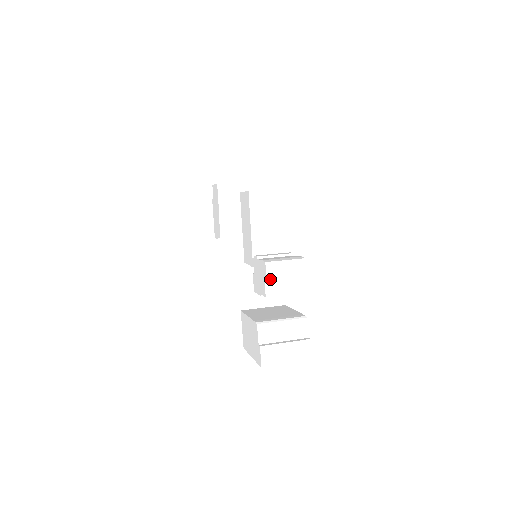
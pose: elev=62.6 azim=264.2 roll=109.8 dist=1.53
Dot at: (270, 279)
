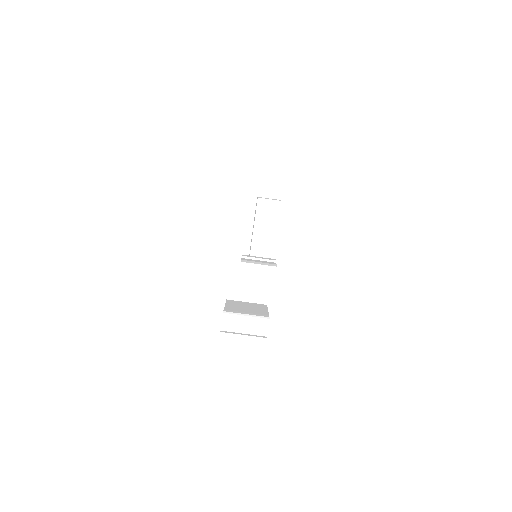
Dot at: occluded
